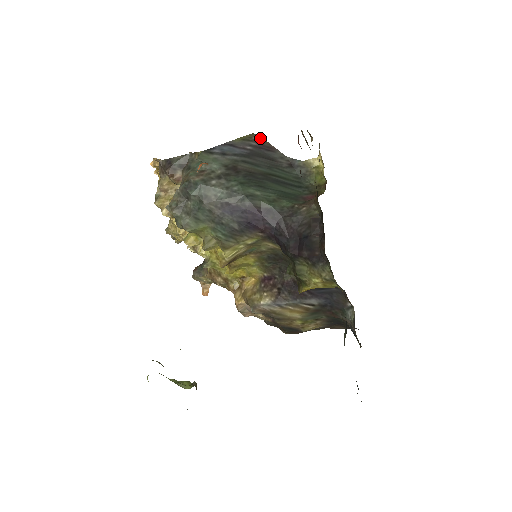
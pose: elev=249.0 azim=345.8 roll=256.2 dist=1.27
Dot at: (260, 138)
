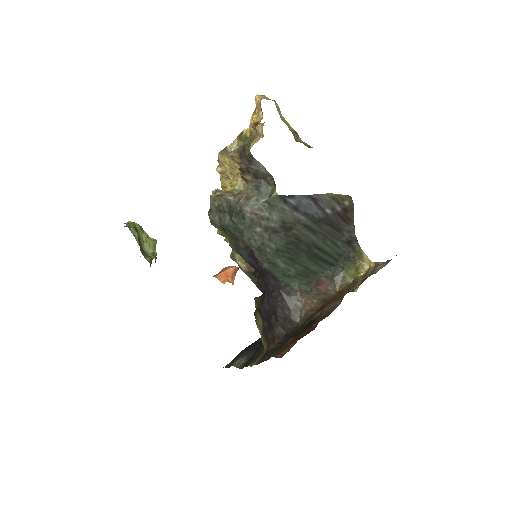
Dot at: (351, 206)
